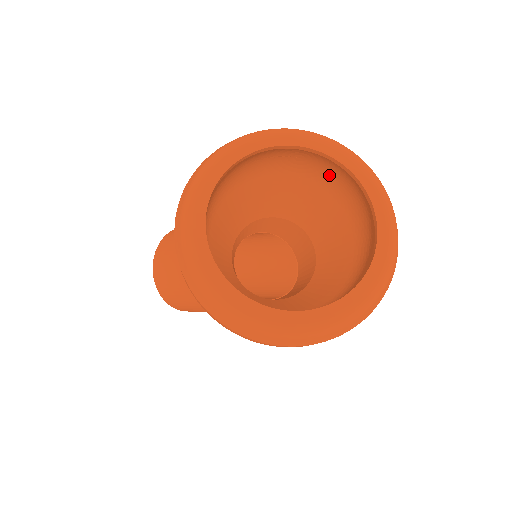
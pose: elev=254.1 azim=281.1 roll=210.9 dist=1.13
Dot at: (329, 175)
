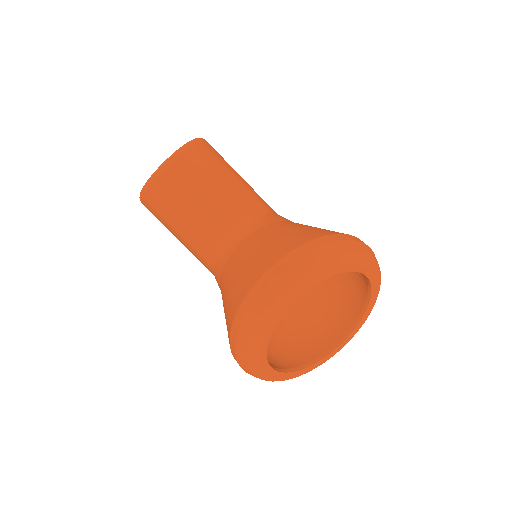
Dot at: (354, 276)
